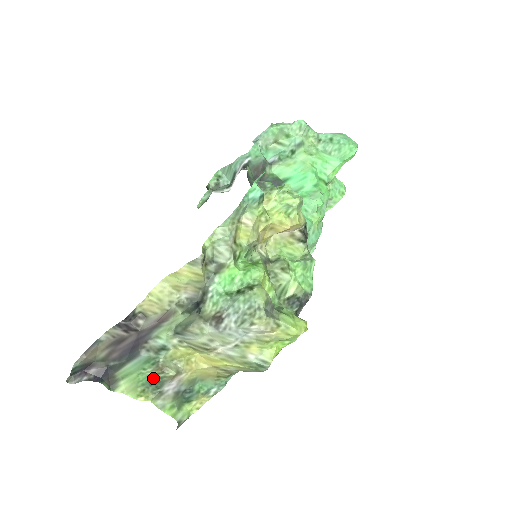
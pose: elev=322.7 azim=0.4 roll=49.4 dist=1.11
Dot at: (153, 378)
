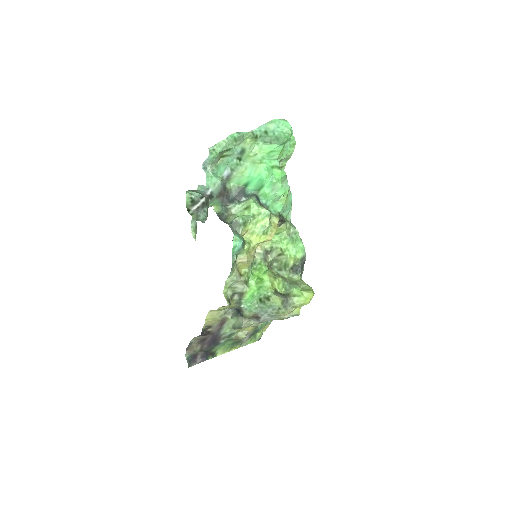
Dot at: (234, 343)
